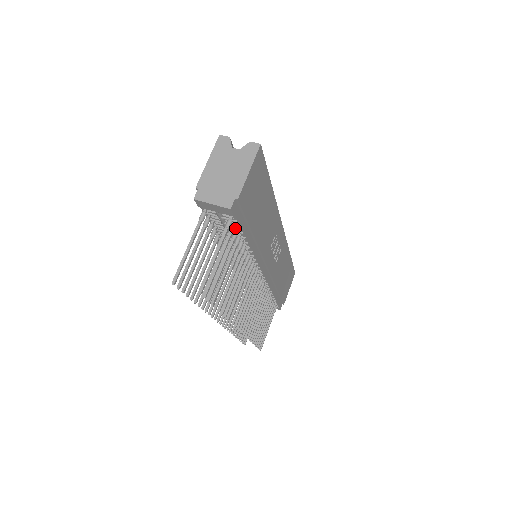
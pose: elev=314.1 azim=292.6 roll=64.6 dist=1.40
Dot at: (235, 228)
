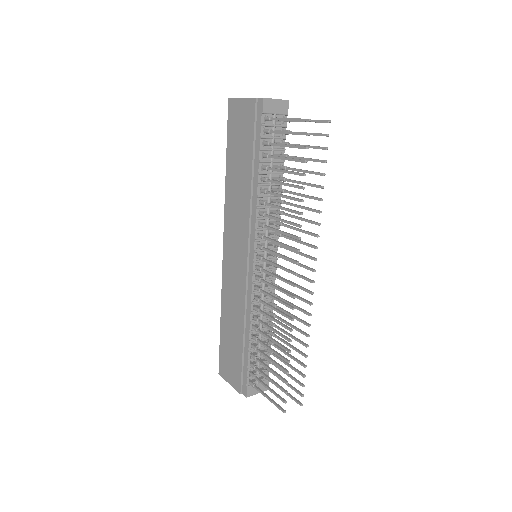
Dot at: (279, 146)
